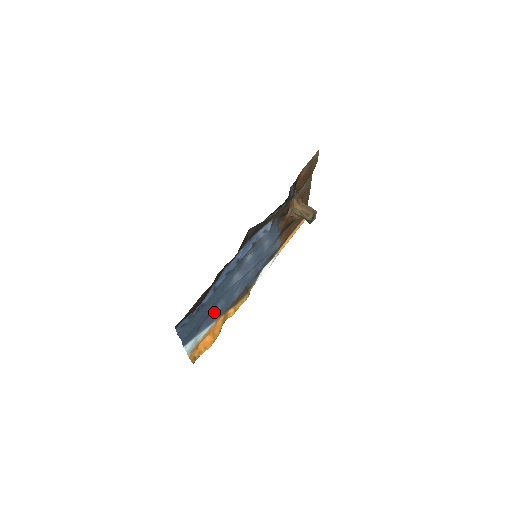
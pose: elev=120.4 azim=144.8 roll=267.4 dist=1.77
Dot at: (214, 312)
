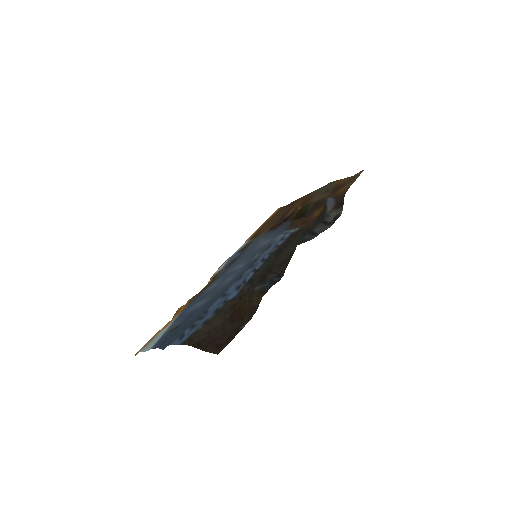
Dot at: (192, 309)
